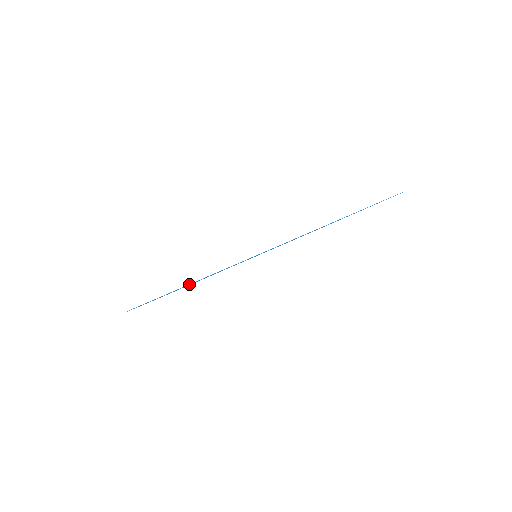
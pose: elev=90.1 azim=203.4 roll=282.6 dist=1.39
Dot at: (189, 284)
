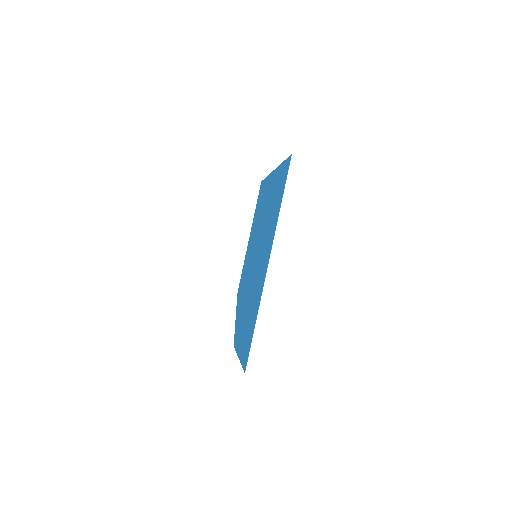
Dot at: occluded
